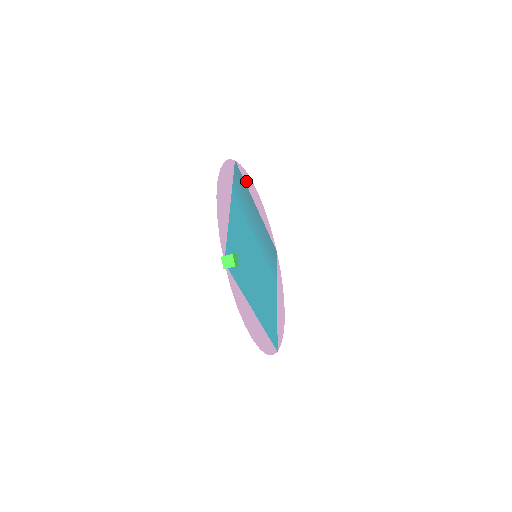
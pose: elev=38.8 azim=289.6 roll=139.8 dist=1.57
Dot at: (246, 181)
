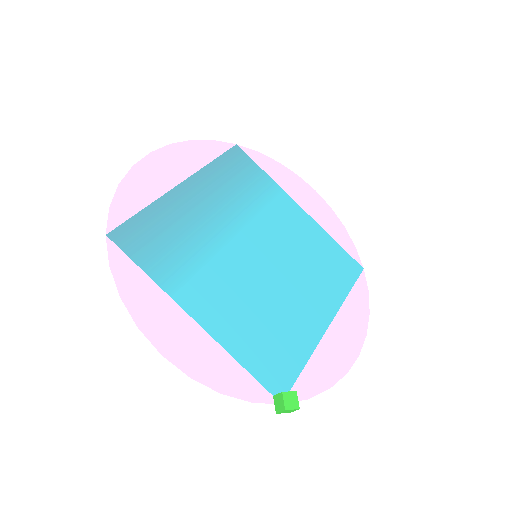
Dot at: (136, 202)
